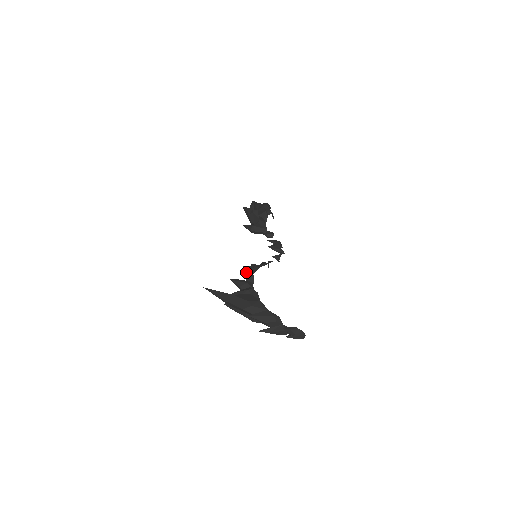
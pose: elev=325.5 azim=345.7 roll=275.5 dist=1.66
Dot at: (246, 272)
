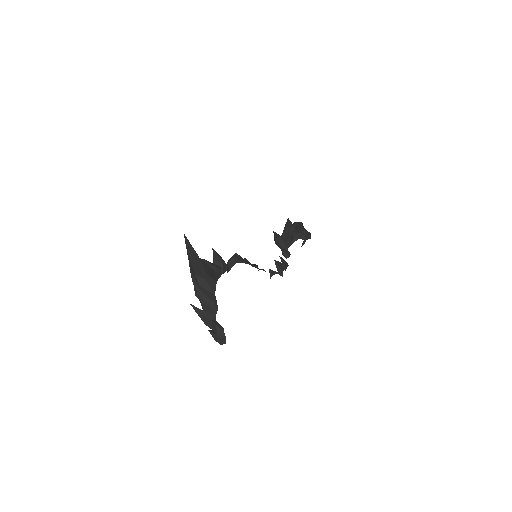
Dot at: (233, 257)
